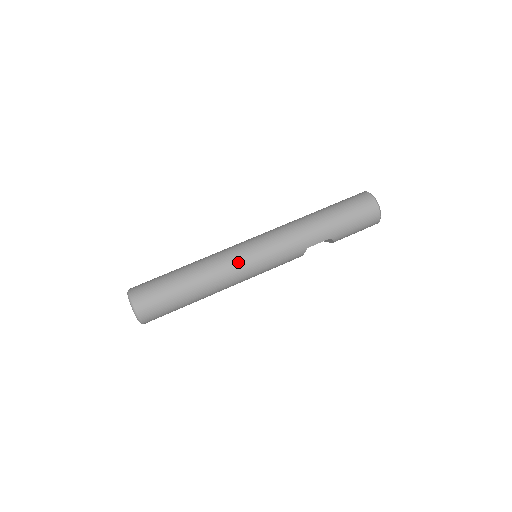
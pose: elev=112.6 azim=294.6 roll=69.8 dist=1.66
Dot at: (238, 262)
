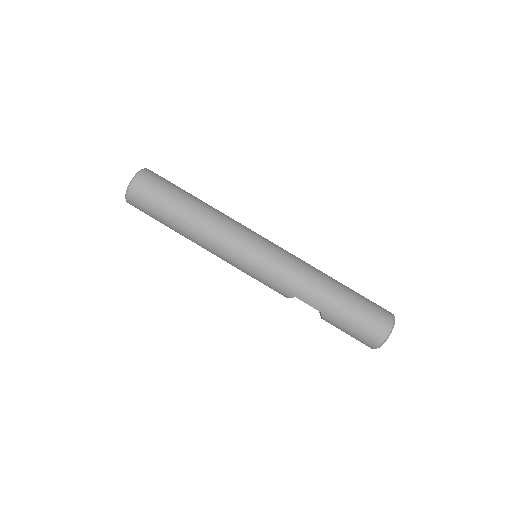
Dot at: (235, 242)
